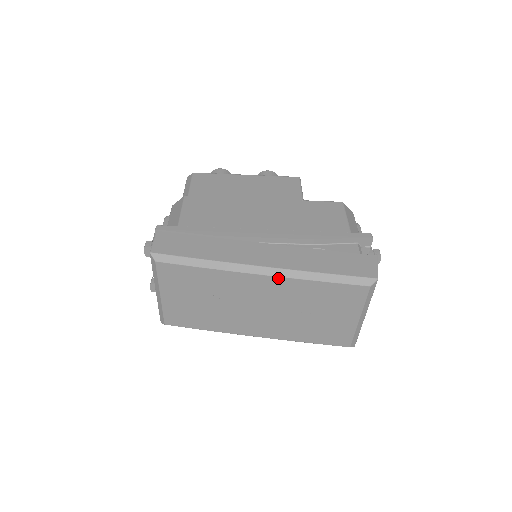
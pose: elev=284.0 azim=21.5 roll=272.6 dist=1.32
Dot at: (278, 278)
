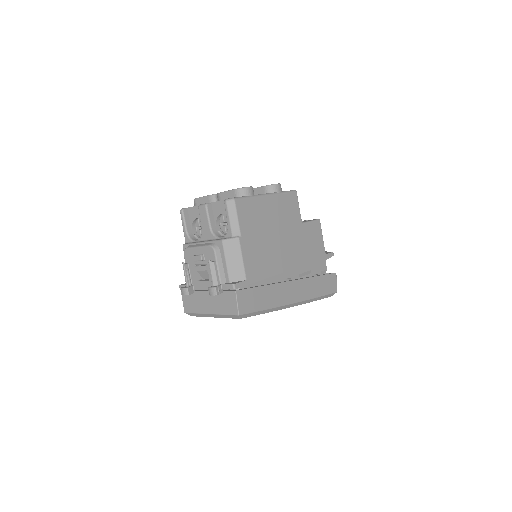
Dot at: (297, 305)
